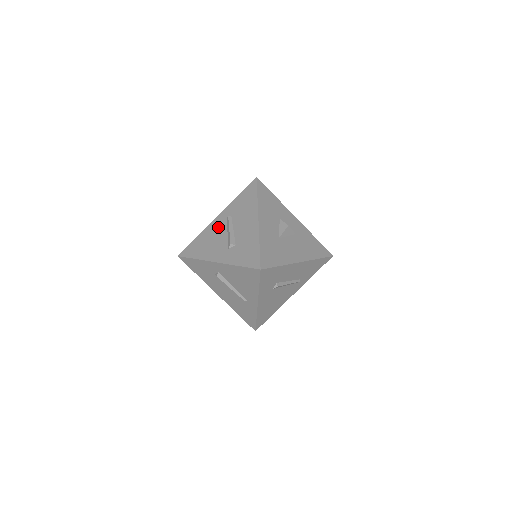
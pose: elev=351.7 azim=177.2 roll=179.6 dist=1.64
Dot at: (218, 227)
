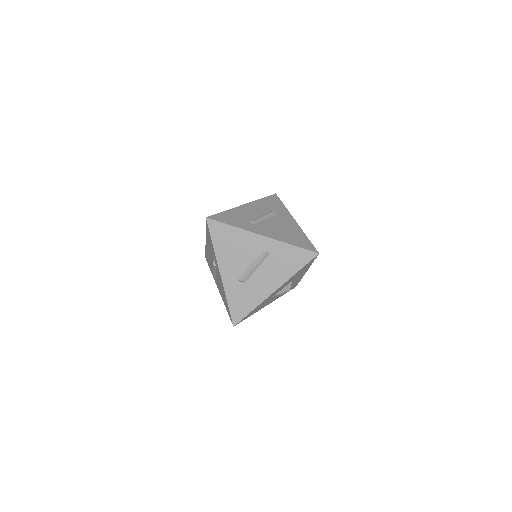
Dot at: (253, 248)
